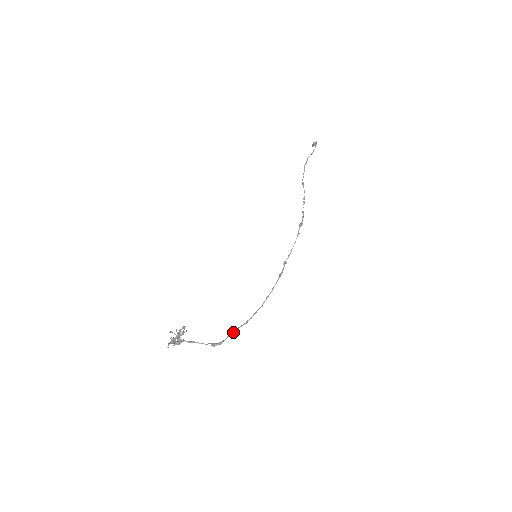
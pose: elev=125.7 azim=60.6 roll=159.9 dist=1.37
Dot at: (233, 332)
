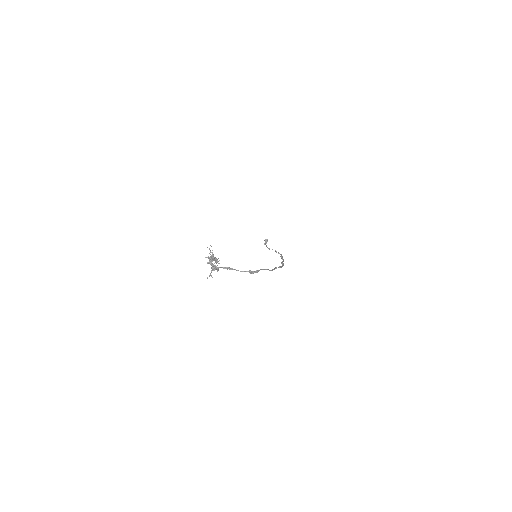
Dot at: (264, 269)
